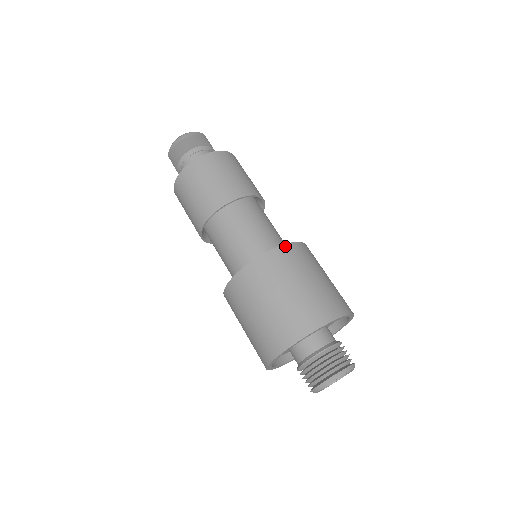
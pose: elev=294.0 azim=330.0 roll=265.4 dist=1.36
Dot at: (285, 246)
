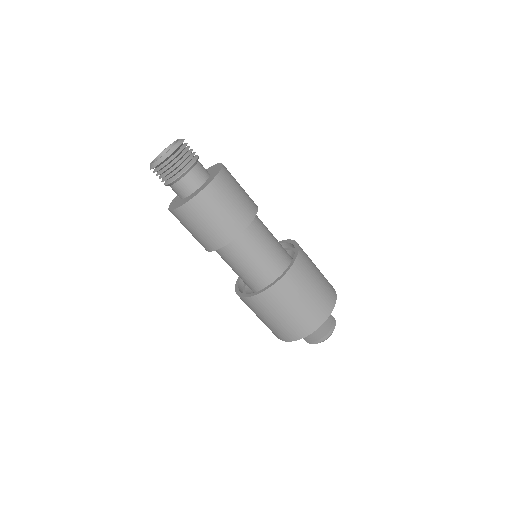
Dot at: (286, 275)
